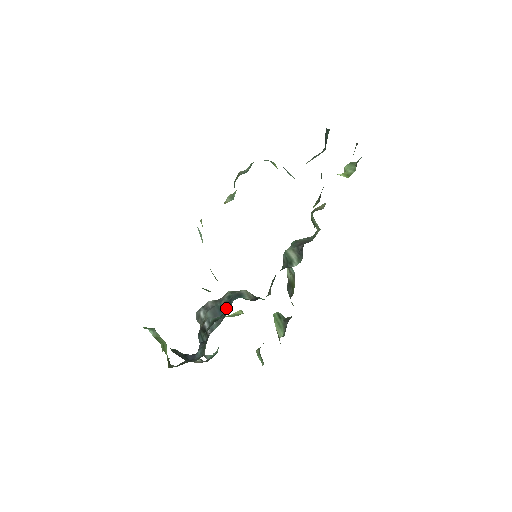
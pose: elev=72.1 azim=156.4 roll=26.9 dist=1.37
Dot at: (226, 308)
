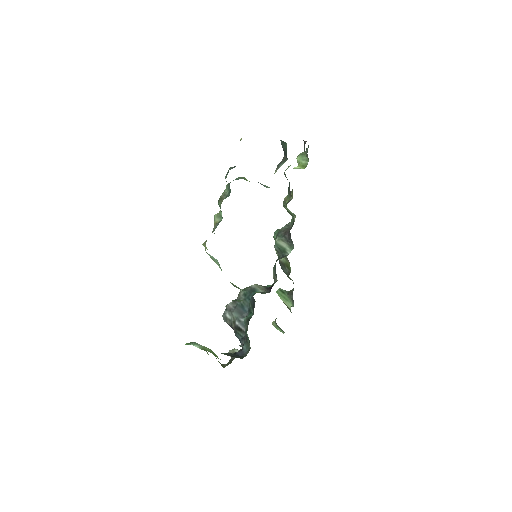
Dot at: (252, 306)
